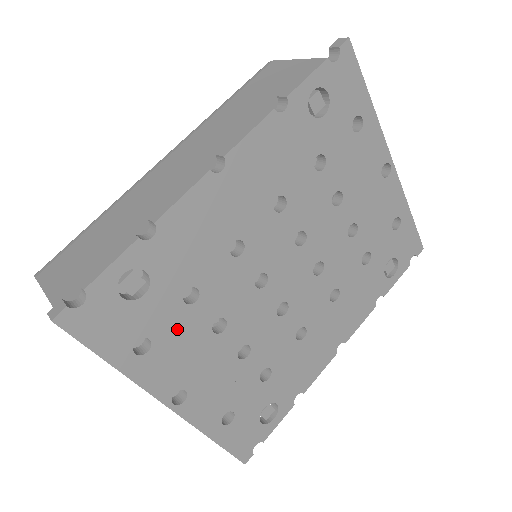
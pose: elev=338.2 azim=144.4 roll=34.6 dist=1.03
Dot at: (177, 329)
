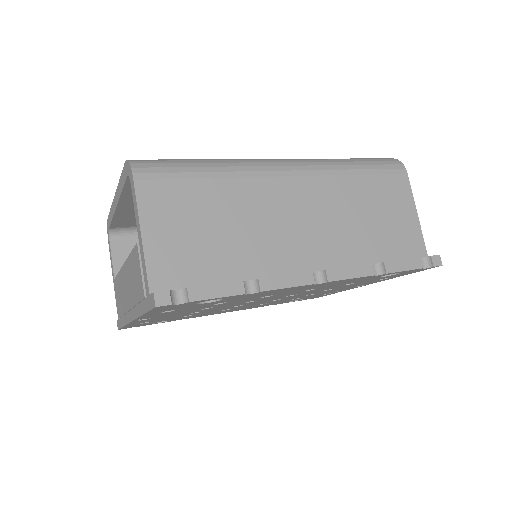
Dot at: occluded
